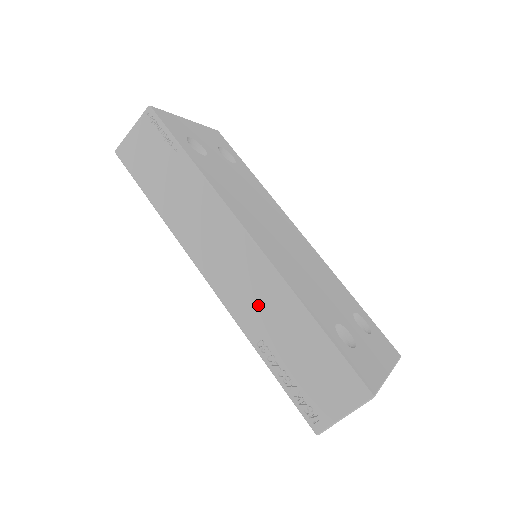
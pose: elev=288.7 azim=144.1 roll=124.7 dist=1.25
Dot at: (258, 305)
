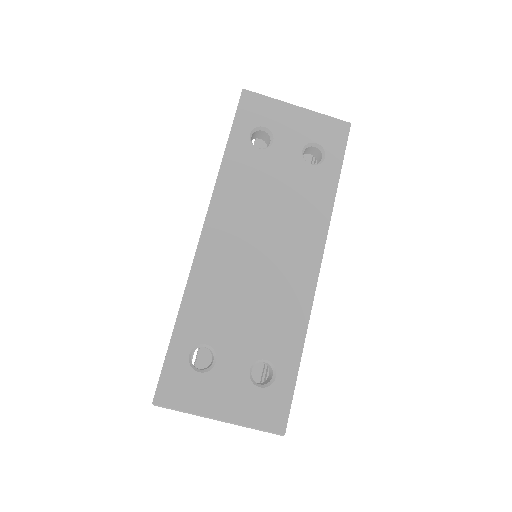
Dot at: occluded
